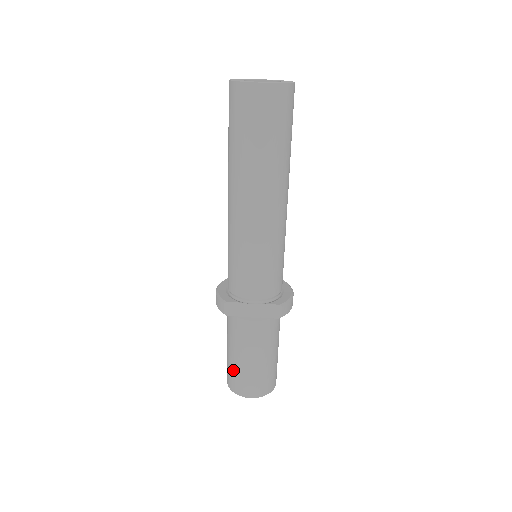
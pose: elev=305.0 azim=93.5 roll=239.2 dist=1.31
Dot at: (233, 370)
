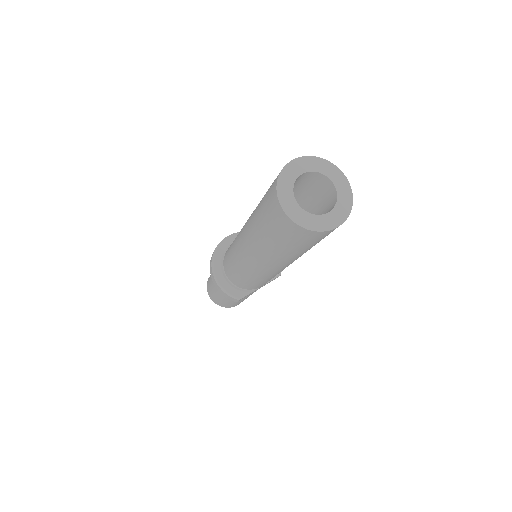
Dot at: occluded
